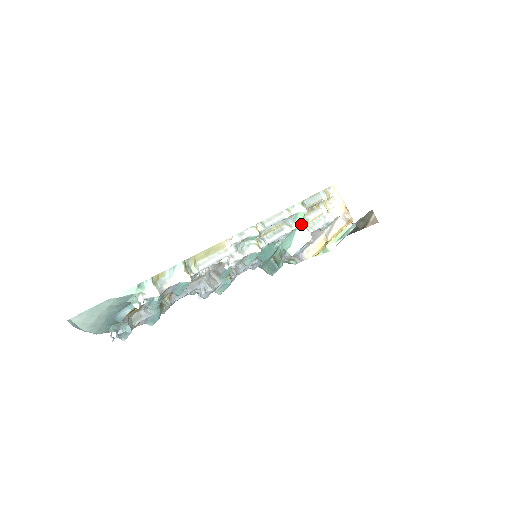
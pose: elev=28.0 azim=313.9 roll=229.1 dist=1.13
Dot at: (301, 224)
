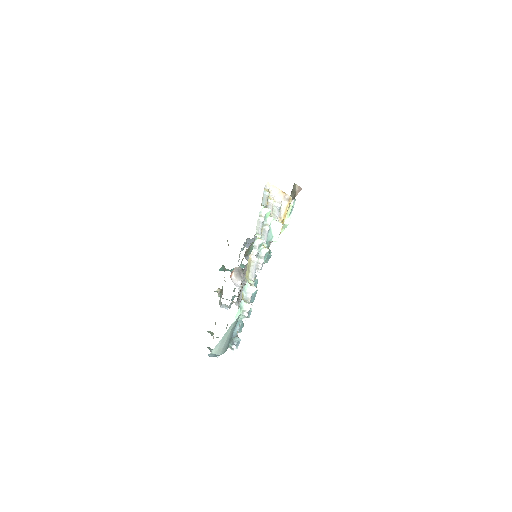
Dot at: (271, 220)
